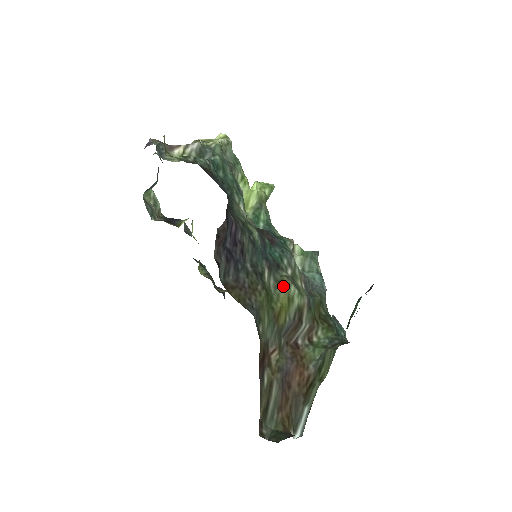
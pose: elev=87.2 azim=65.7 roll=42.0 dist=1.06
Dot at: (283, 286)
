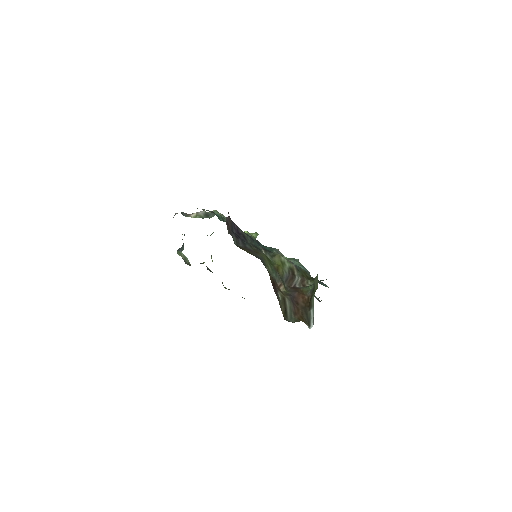
Dot at: (276, 257)
